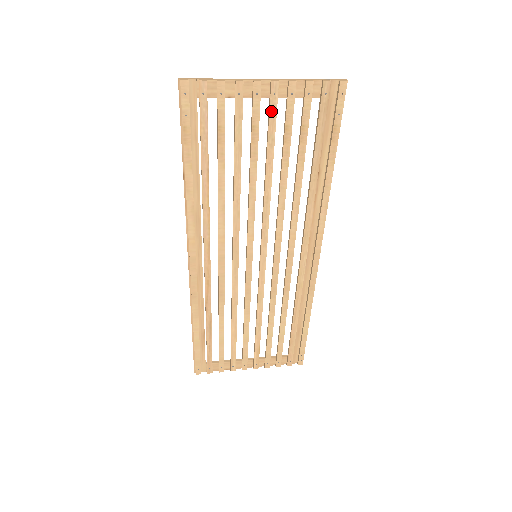
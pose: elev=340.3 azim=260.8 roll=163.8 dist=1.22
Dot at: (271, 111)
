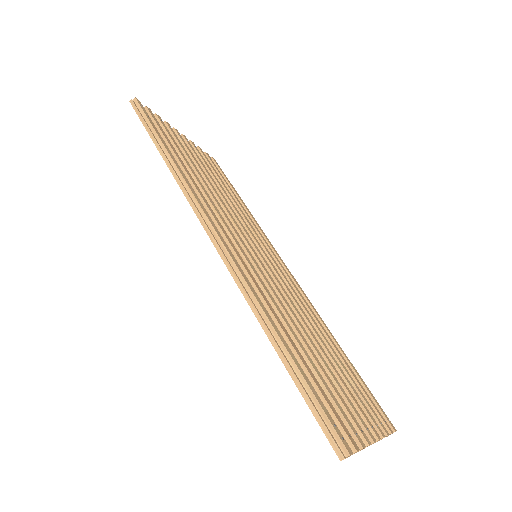
Dot at: (192, 149)
